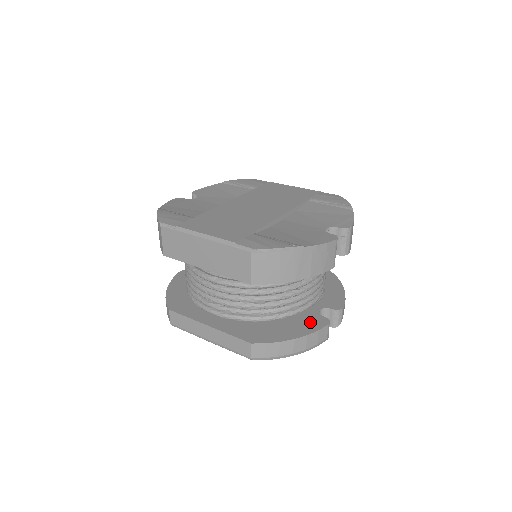
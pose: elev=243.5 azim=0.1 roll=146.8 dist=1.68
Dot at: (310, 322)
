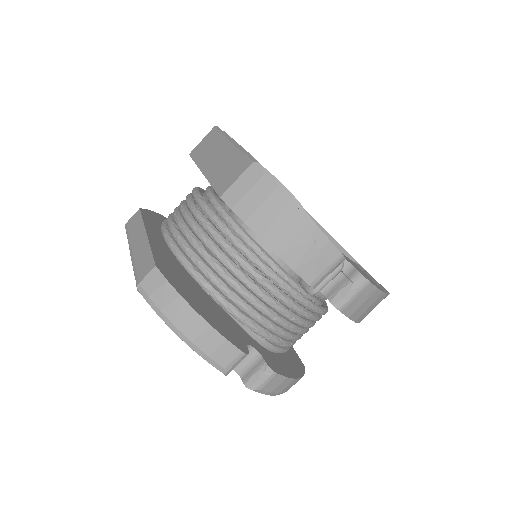
Dot at: (229, 331)
